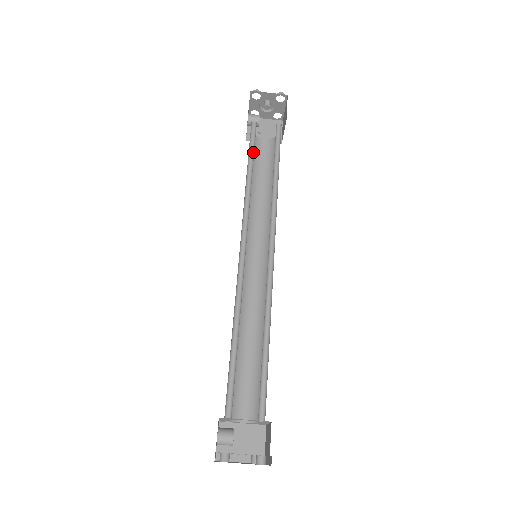
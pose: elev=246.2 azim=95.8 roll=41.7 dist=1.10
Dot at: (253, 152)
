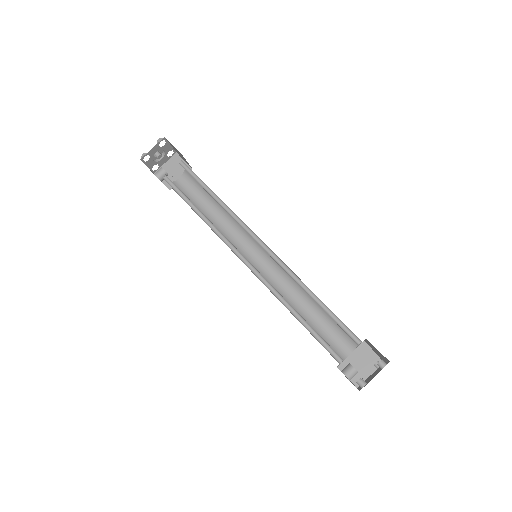
Dot at: (185, 196)
